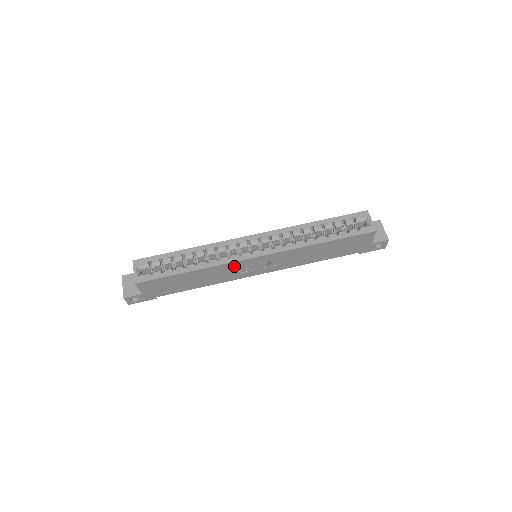
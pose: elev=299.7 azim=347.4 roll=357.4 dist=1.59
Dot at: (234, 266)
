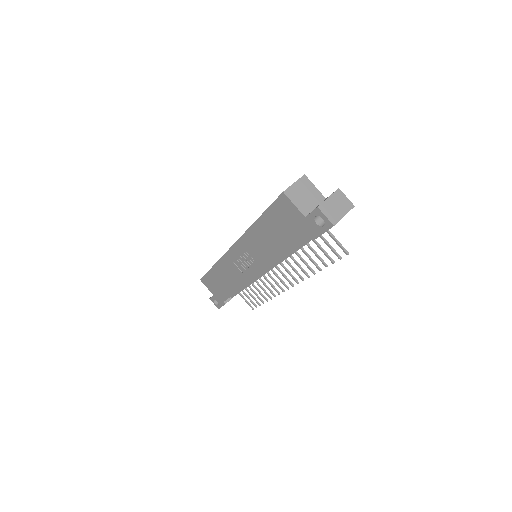
Dot at: (230, 261)
